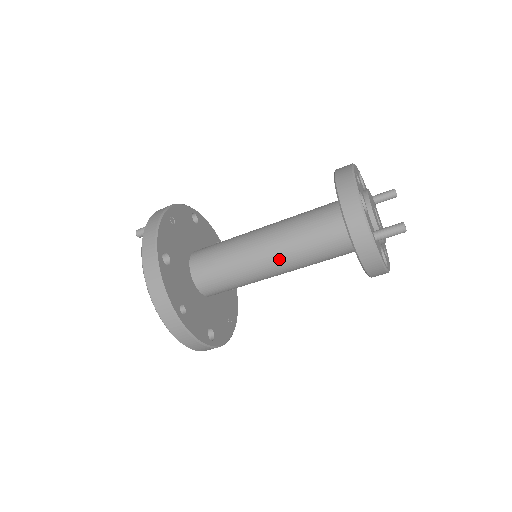
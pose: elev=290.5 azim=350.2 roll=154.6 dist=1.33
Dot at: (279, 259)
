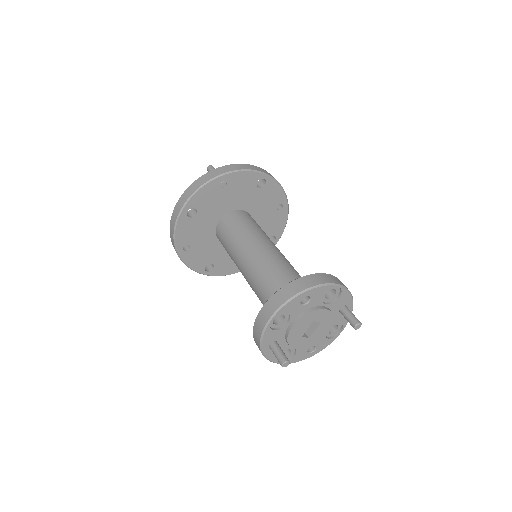
Dot at: (247, 280)
